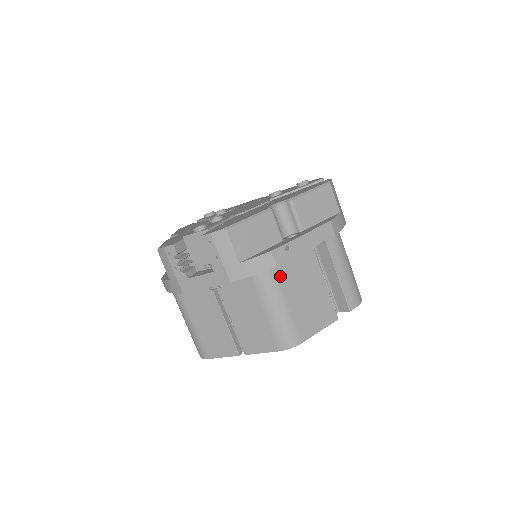
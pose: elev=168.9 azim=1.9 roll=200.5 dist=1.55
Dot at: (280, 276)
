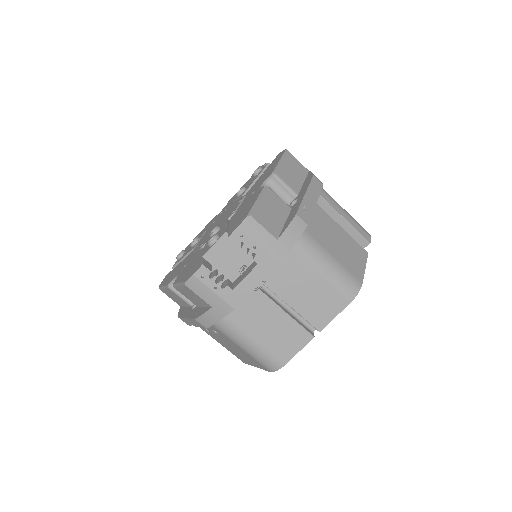
Dot at: (313, 235)
